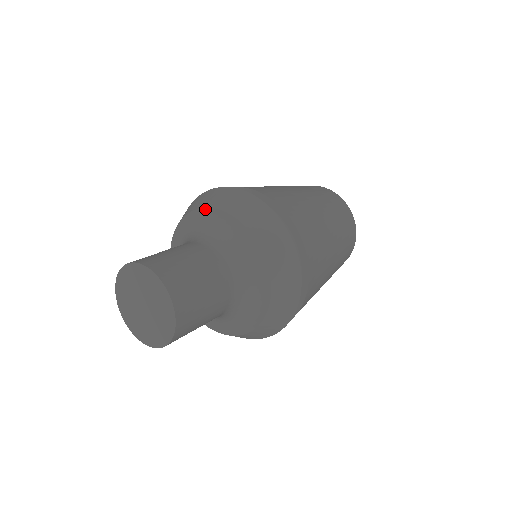
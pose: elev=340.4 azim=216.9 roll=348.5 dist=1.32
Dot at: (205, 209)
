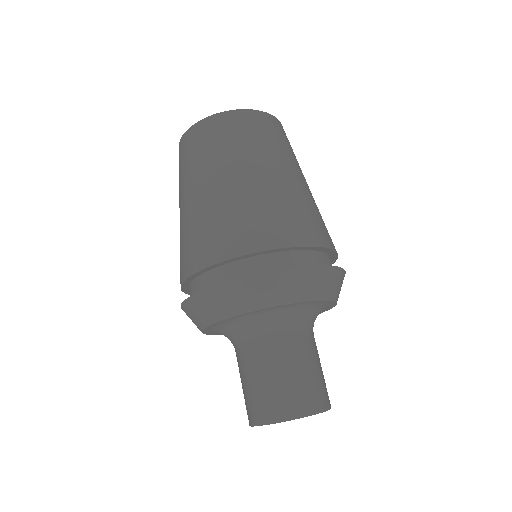
Dot at: (225, 320)
